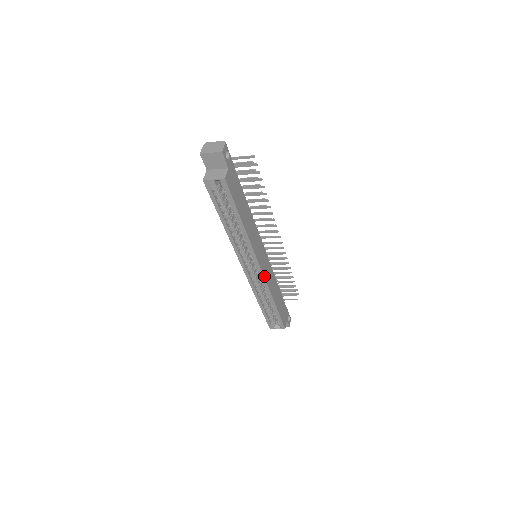
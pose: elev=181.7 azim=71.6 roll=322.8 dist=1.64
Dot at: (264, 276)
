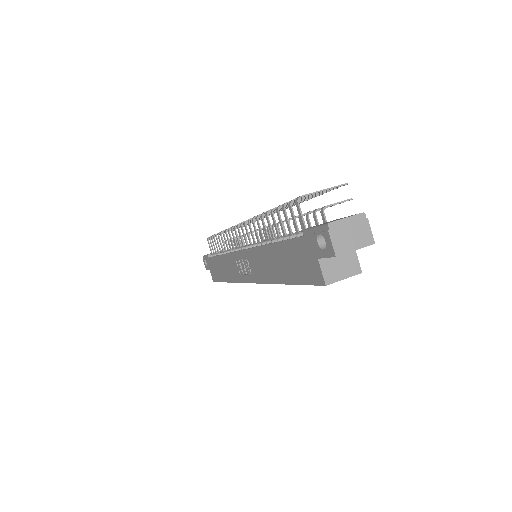
Dot at: occluded
